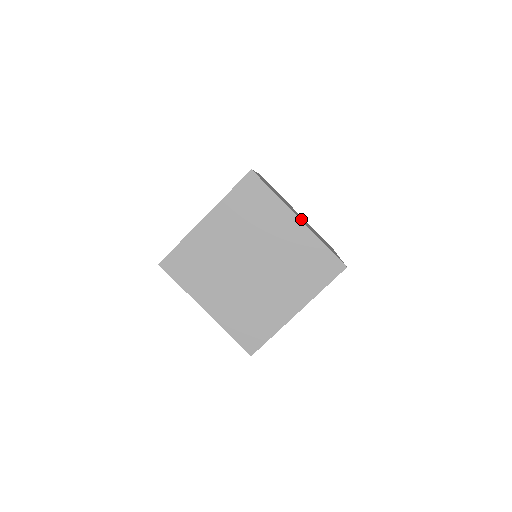
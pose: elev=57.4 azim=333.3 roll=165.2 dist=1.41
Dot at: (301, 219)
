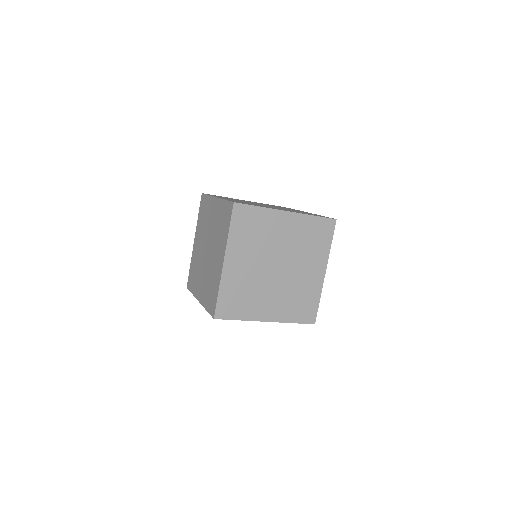
Dot at: occluded
